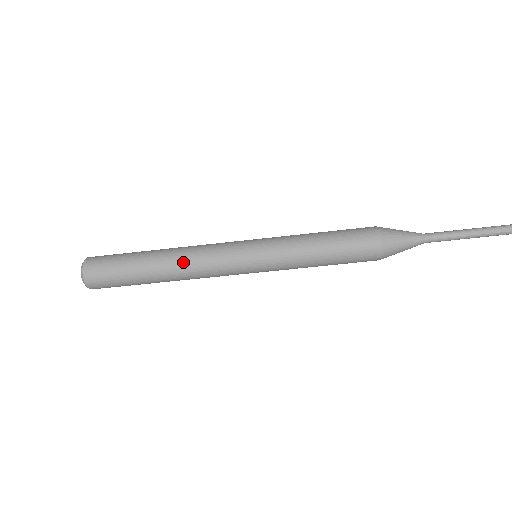
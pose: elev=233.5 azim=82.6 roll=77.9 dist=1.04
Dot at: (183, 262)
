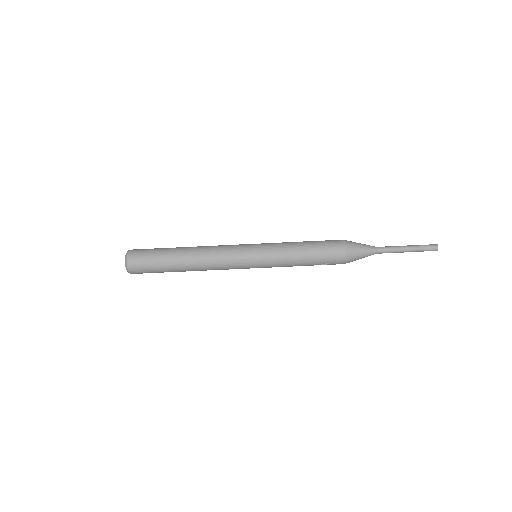
Dot at: (203, 247)
